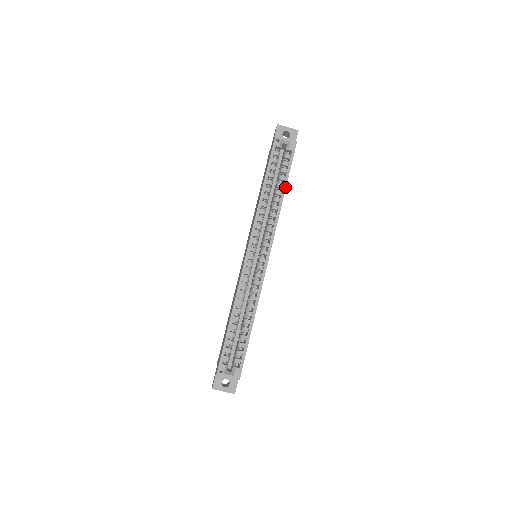
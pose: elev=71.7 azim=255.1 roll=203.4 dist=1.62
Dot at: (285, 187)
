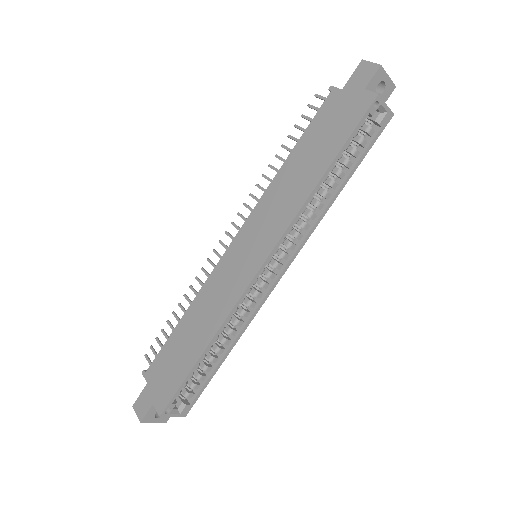
Dot at: (347, 181)
